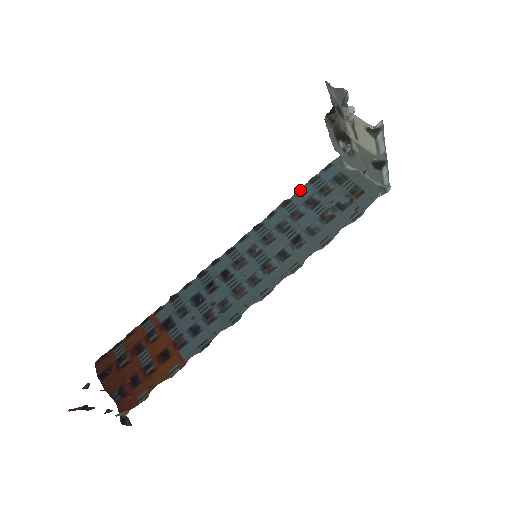
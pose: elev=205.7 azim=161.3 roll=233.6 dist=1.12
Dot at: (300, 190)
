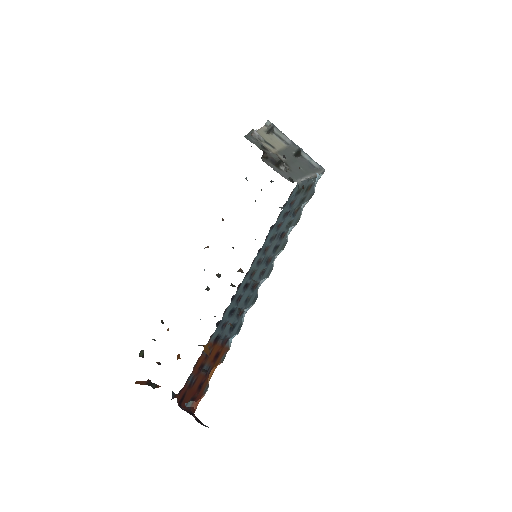
Dot at: (279, 215)
